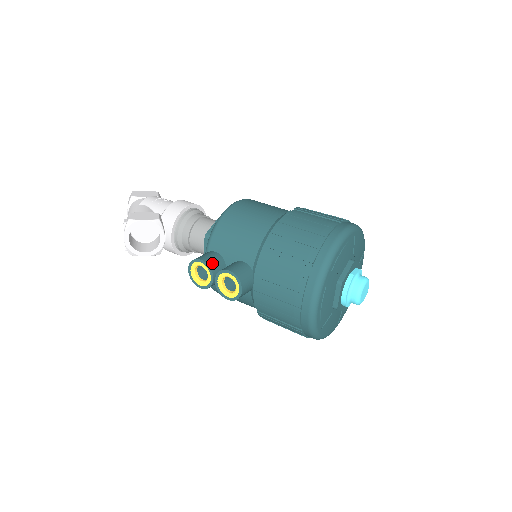
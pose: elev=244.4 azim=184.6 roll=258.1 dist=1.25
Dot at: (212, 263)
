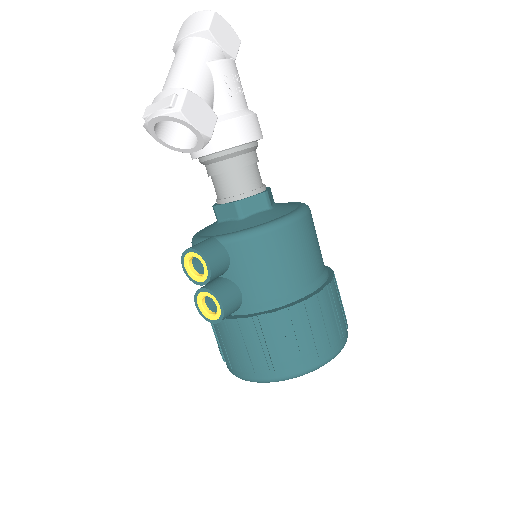
Dot at: (216, 274)
